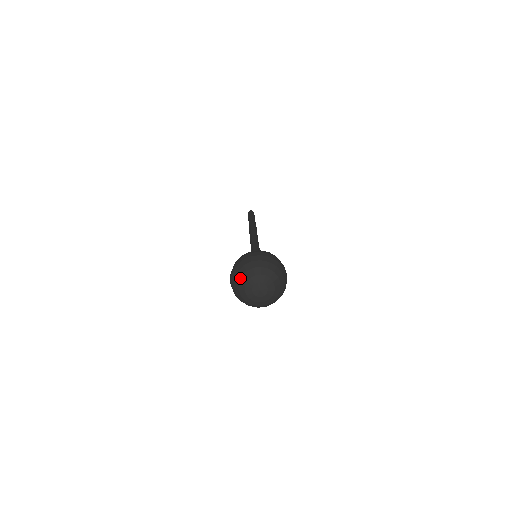
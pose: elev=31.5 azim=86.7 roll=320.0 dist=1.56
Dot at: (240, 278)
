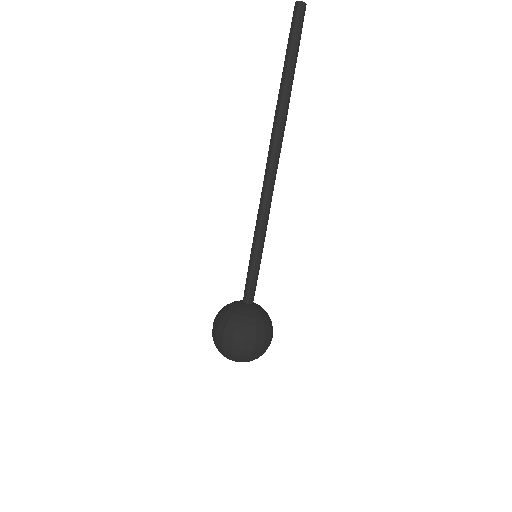
Dot at: (230, 358)
